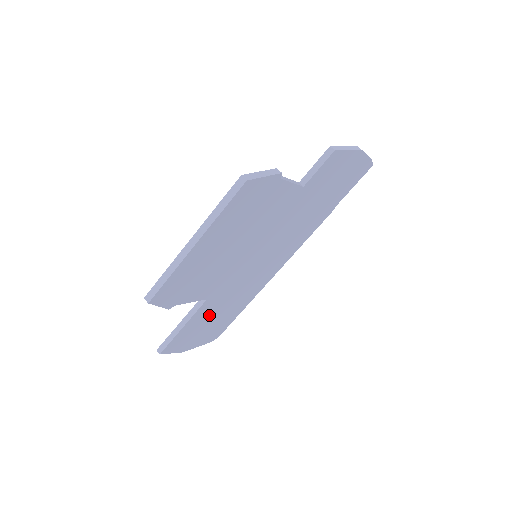
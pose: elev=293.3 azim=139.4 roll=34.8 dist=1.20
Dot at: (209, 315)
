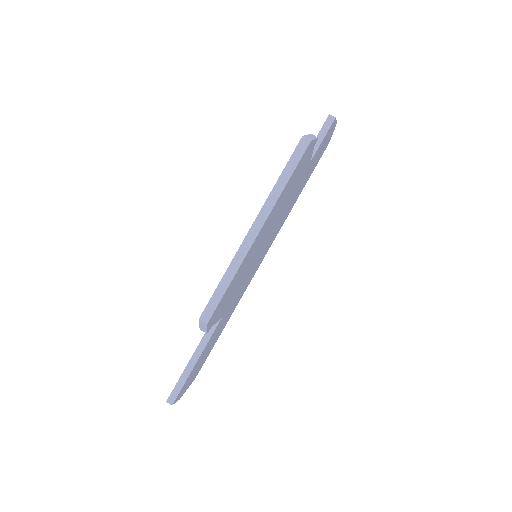
Dot at: (211, 341)
